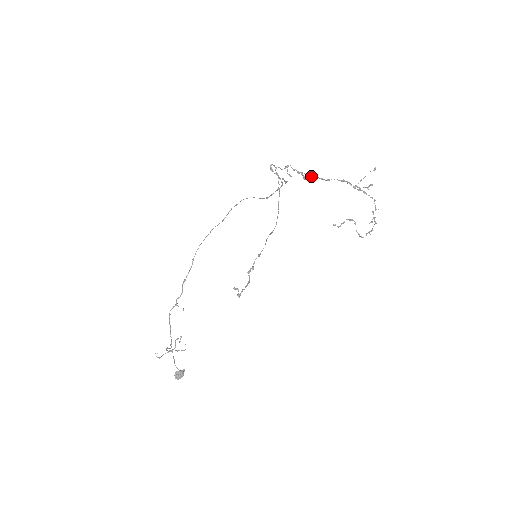
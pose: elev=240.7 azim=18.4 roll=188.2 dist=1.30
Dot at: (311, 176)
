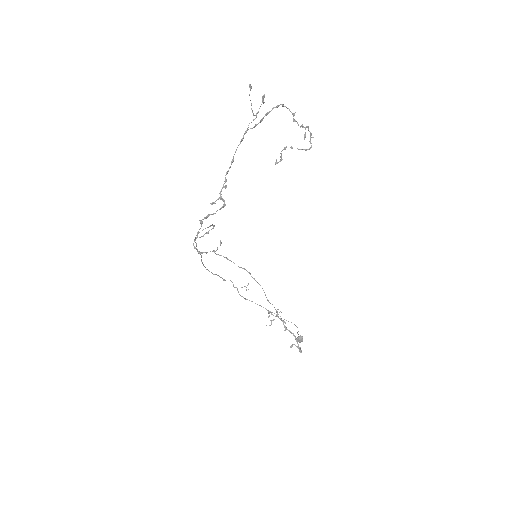
Dot at: (221, 189)
